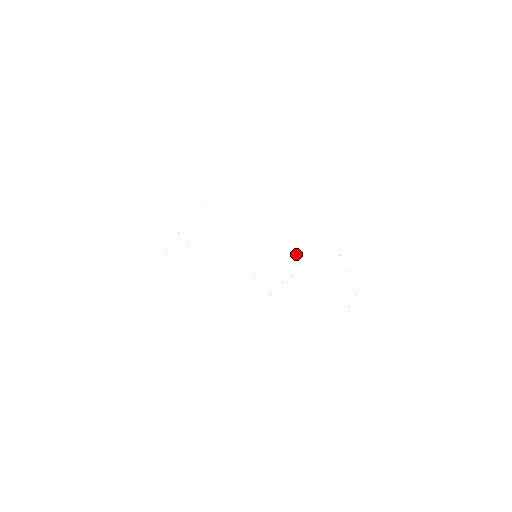
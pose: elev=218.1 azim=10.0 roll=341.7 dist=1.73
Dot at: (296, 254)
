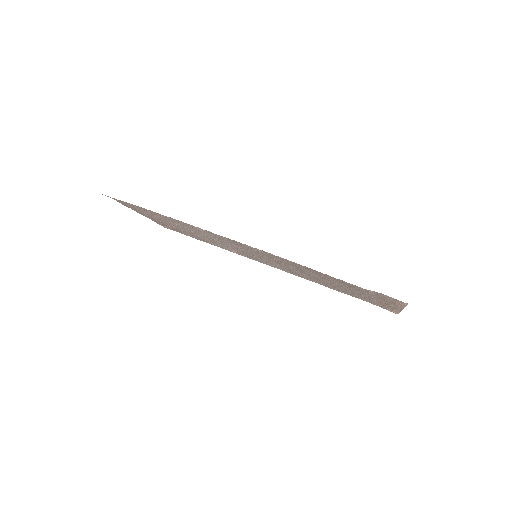
Dot at: (304, 276)
